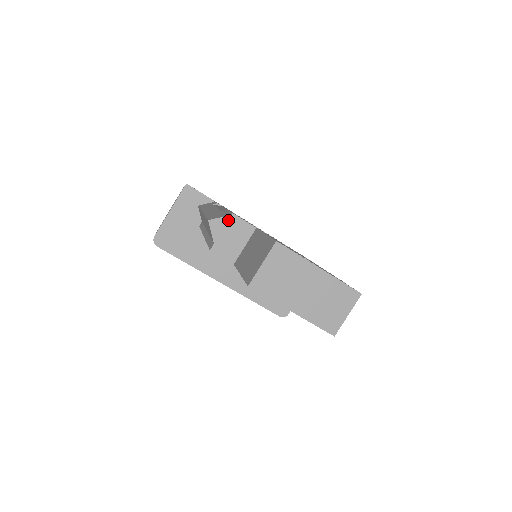
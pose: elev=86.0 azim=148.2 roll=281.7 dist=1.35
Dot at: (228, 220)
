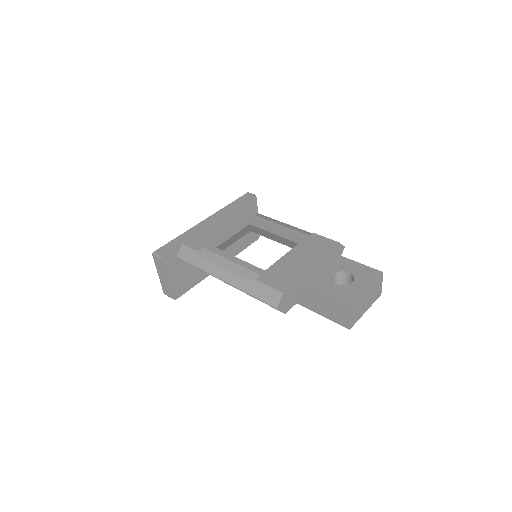
Dot at: (283, 297)
